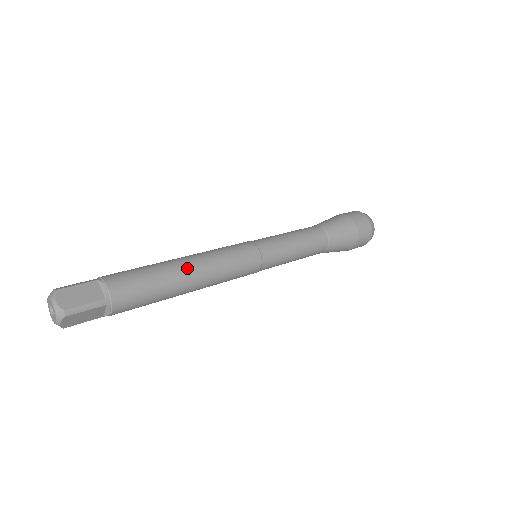
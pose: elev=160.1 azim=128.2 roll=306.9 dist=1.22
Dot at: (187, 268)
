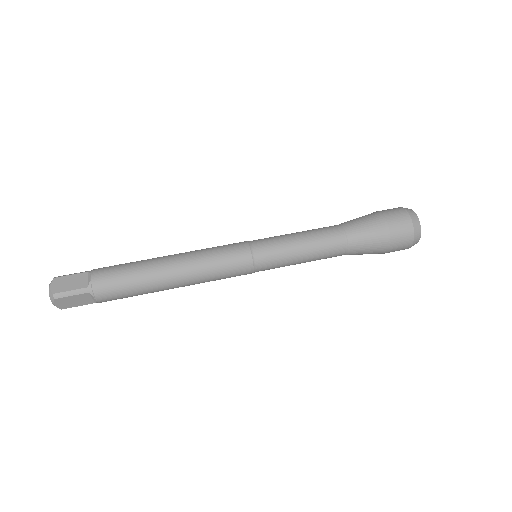
Dot at: (167, 264)
